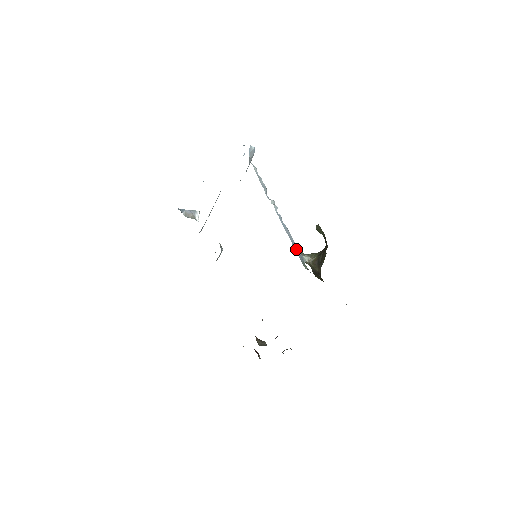
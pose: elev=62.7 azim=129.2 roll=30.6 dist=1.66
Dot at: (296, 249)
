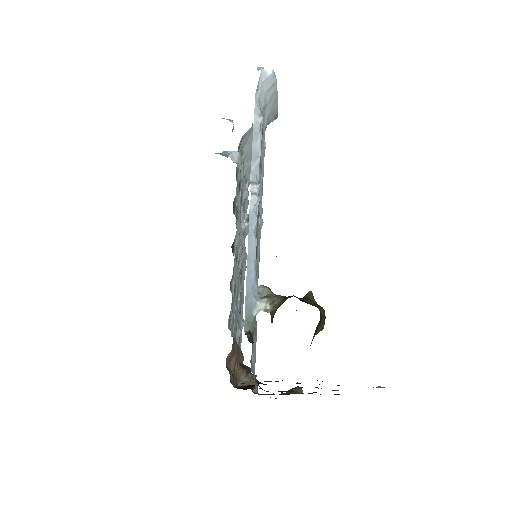
Dot at: (248, 288)
